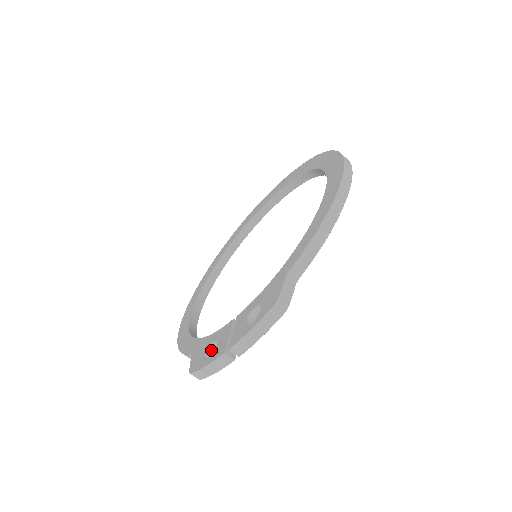
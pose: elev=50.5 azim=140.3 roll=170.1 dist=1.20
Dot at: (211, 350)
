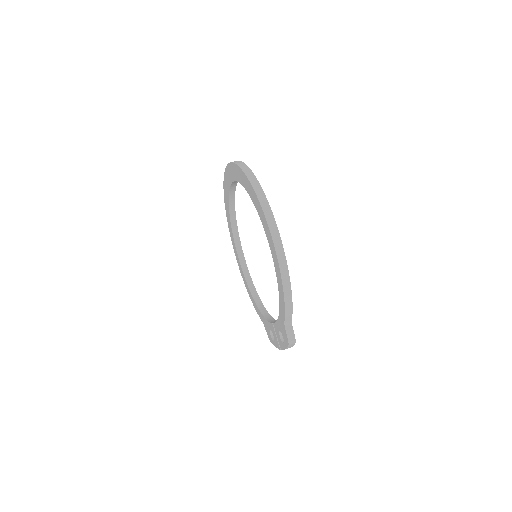
Dot at: occluded
